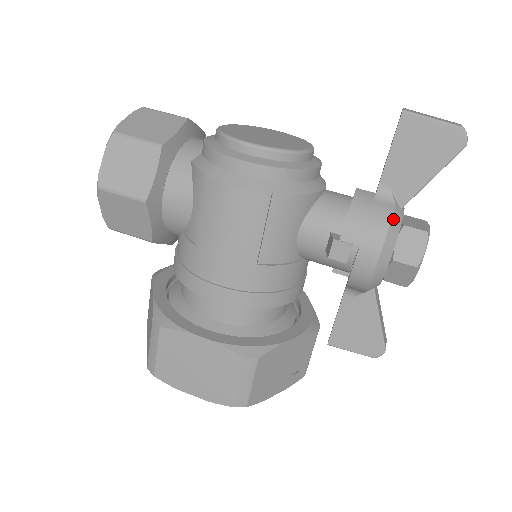
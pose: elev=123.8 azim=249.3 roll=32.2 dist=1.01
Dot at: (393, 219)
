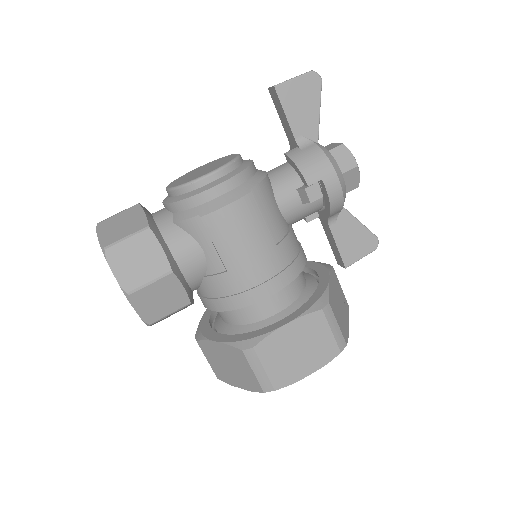
Dot at: (323, 150)
